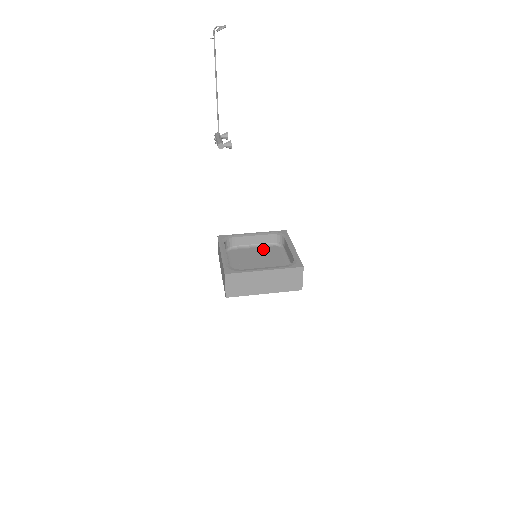
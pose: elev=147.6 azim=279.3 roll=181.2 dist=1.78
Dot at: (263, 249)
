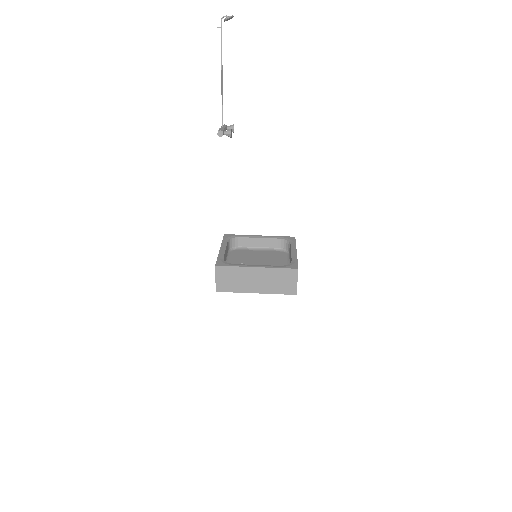
Dot at: (268, 252)
